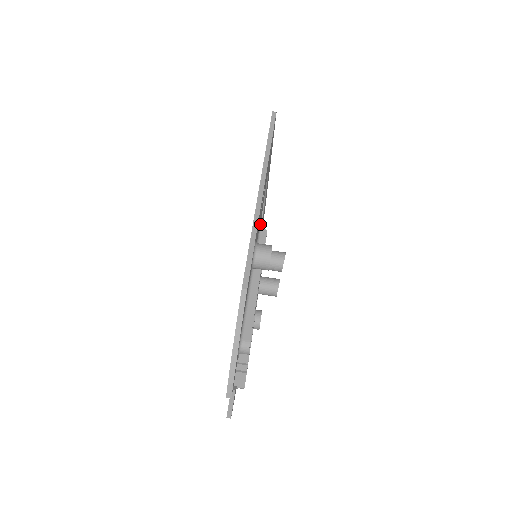
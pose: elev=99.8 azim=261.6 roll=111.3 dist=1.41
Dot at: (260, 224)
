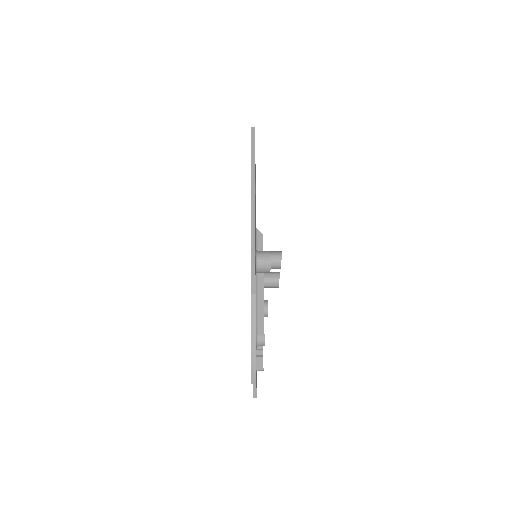
Dot at: (256, 229)
